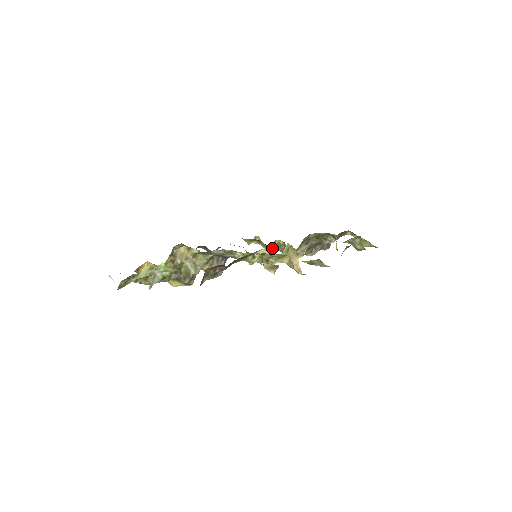
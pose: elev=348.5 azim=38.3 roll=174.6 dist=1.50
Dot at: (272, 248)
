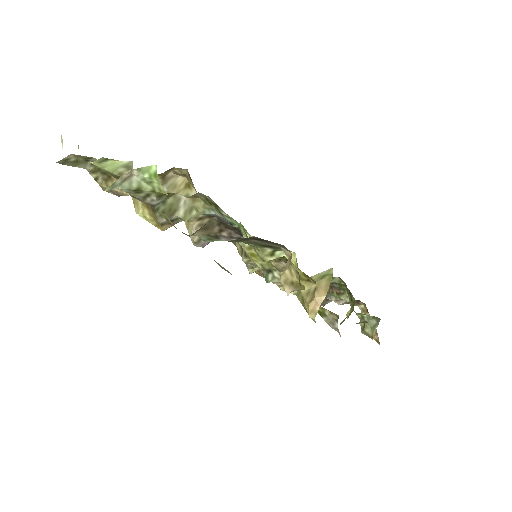
Dot at: occluded
